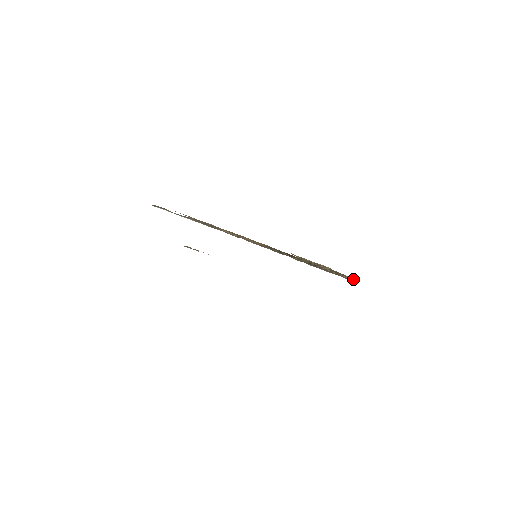
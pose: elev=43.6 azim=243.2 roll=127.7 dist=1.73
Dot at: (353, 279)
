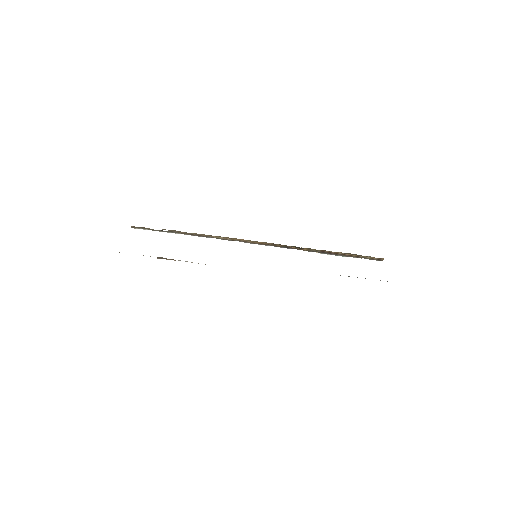
Dot at: (379, 258)
